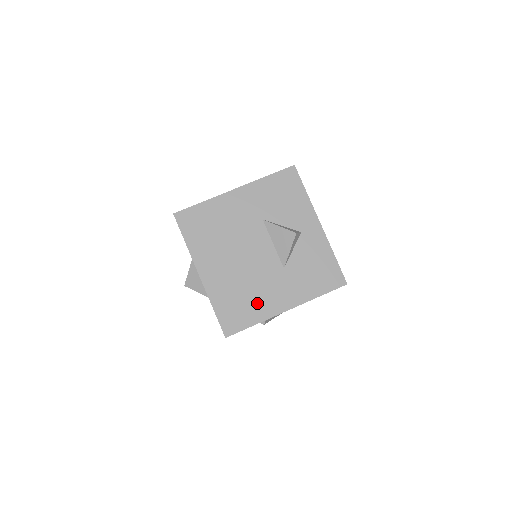
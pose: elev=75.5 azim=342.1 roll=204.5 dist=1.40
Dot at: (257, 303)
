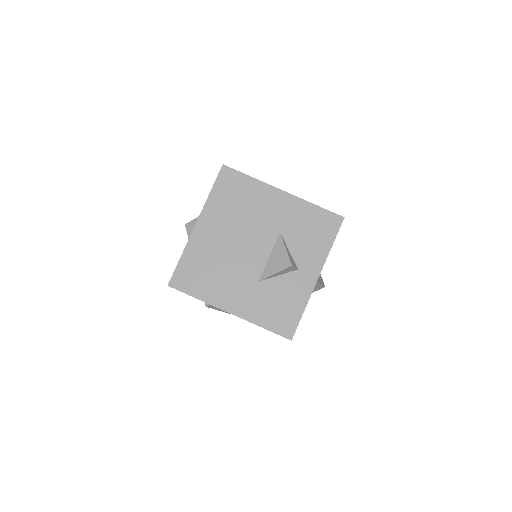
Dot at: (214, 285)
